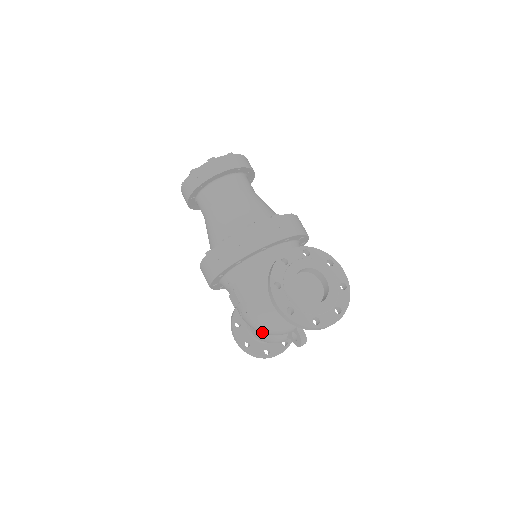
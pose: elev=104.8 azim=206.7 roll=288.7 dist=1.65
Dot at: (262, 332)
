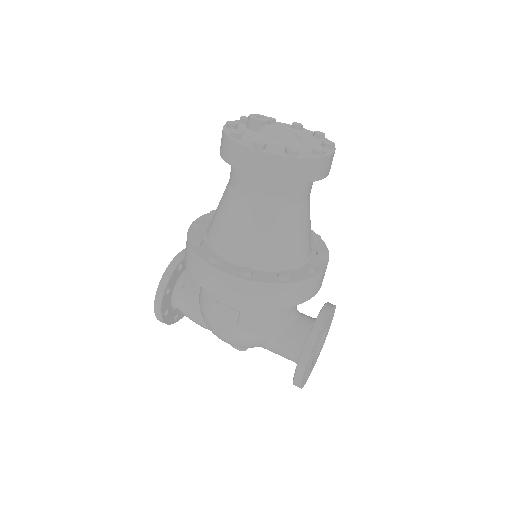
Dot at: occluded
